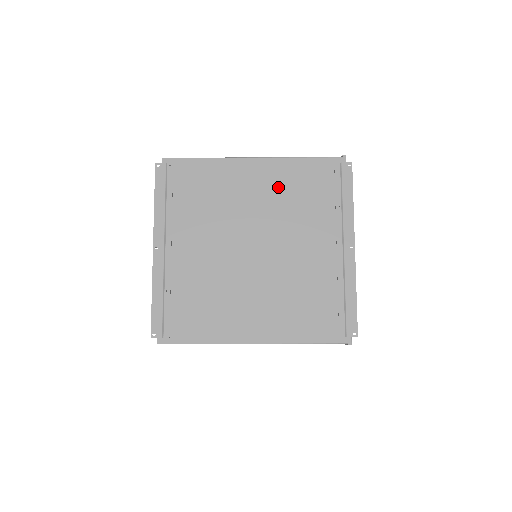
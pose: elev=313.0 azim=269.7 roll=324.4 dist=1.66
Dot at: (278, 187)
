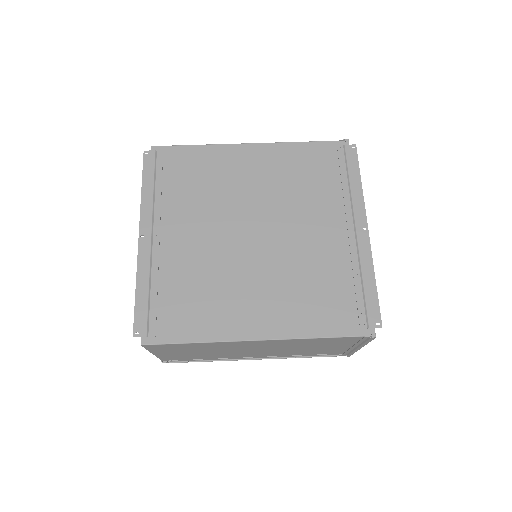
Dot at: (278, 171)
